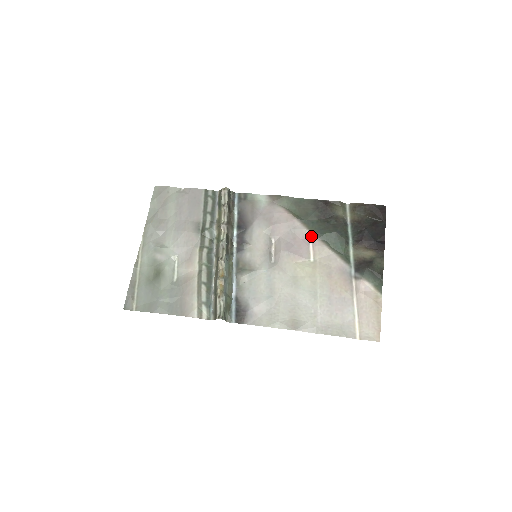
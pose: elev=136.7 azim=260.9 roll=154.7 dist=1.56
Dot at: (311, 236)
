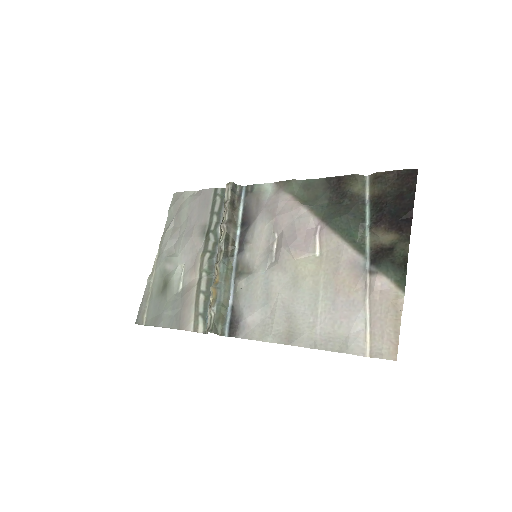
Dot at: (319, 224)
